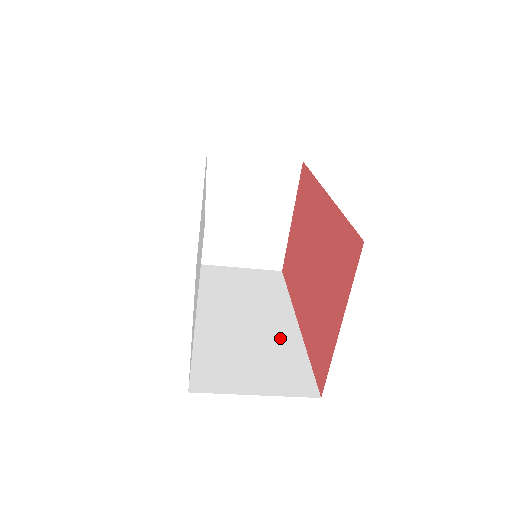
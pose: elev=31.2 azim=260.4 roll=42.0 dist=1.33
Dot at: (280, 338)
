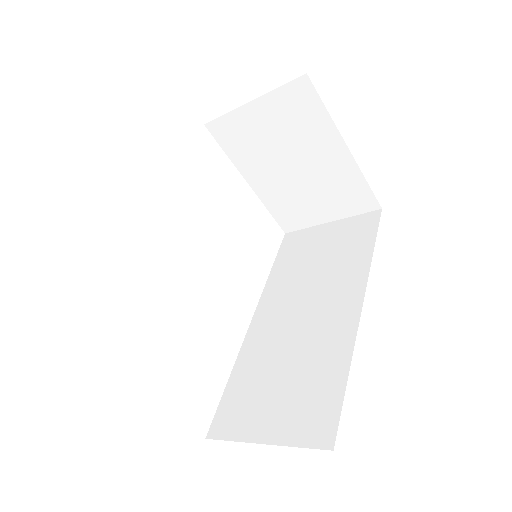
Dot at: (327, 343)
